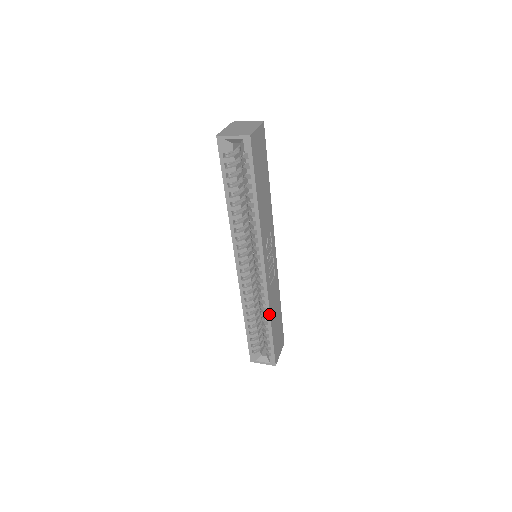
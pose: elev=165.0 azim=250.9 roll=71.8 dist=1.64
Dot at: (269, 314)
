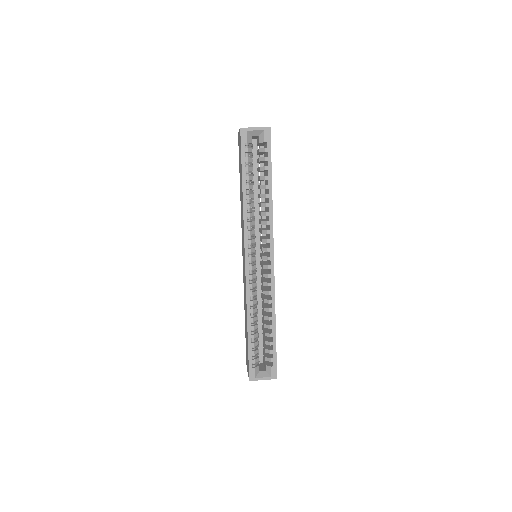
Dot at: (274, 311)
